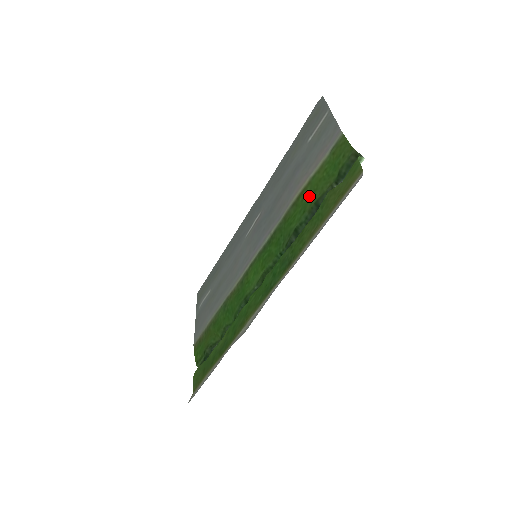
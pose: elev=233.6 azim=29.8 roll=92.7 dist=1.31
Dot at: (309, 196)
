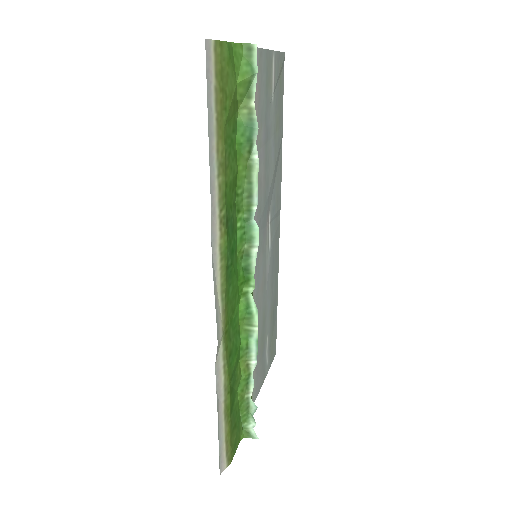
Dot at: occluded
